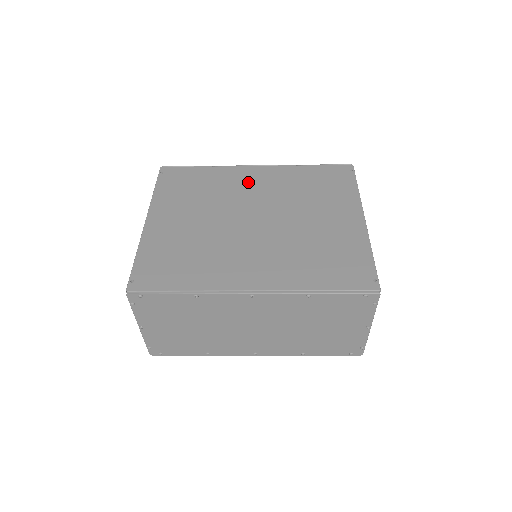
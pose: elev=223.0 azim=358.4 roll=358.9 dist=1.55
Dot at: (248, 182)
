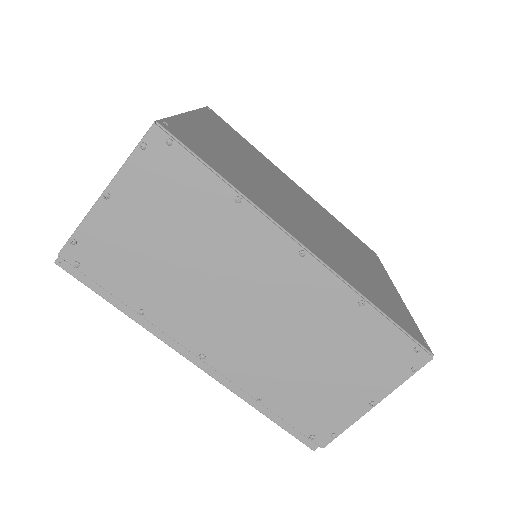
Dot at: (291, 184)
